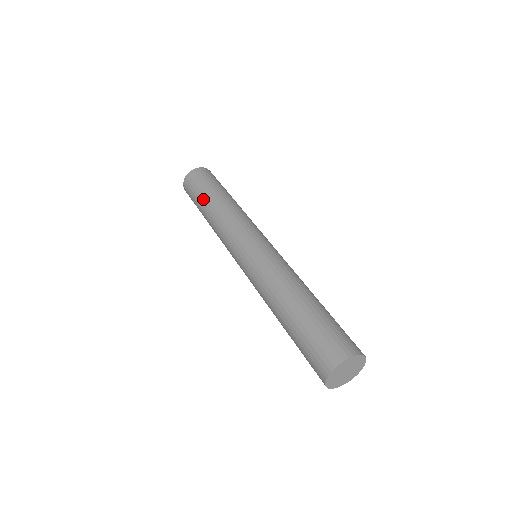
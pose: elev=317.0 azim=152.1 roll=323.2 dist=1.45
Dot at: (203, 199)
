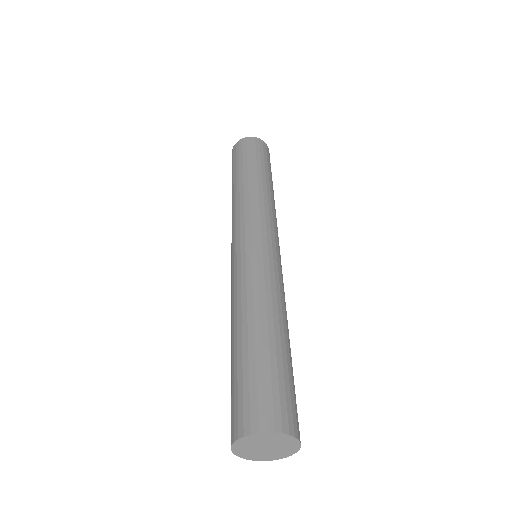
Dot at: (240, 169)
